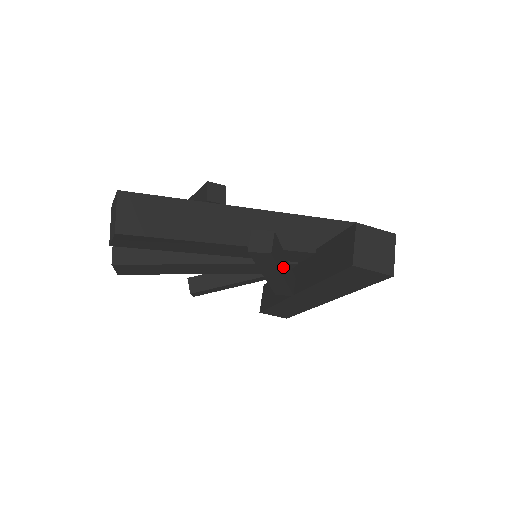
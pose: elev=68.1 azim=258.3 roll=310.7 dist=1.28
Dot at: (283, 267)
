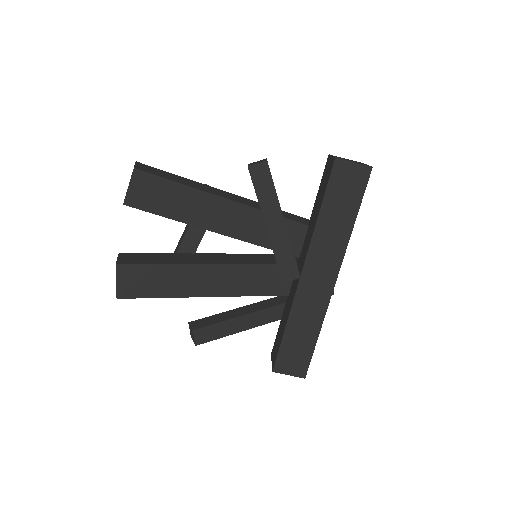
Dot at: occluded
